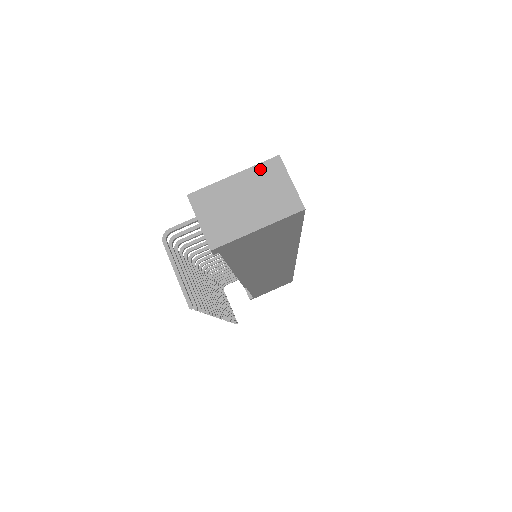
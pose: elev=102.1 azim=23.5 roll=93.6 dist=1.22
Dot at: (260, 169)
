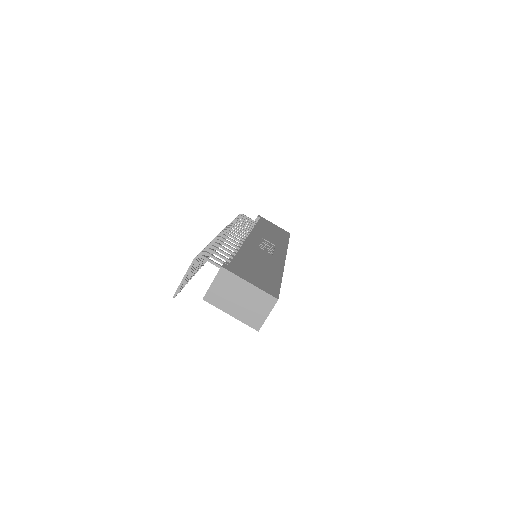
Dot at: (263, 295)
